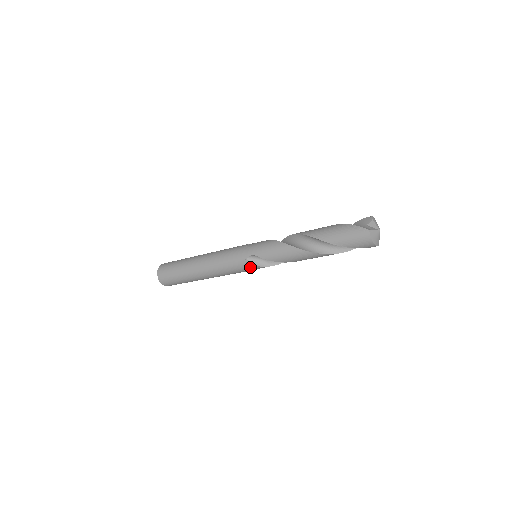
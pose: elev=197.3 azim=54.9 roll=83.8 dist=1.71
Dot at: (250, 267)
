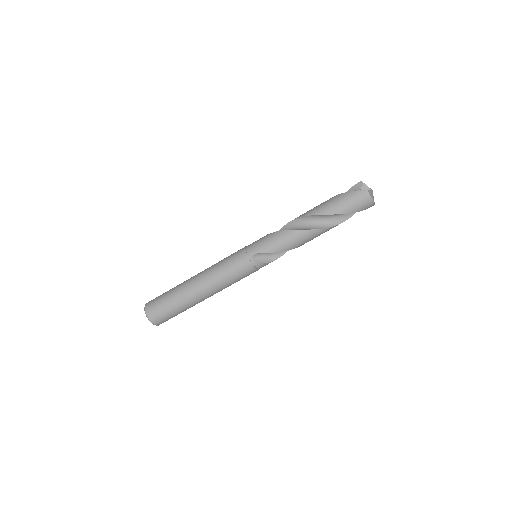
Dot at: (255, 267)
